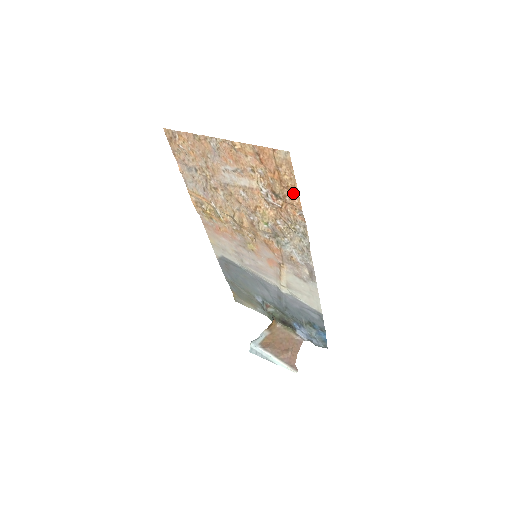
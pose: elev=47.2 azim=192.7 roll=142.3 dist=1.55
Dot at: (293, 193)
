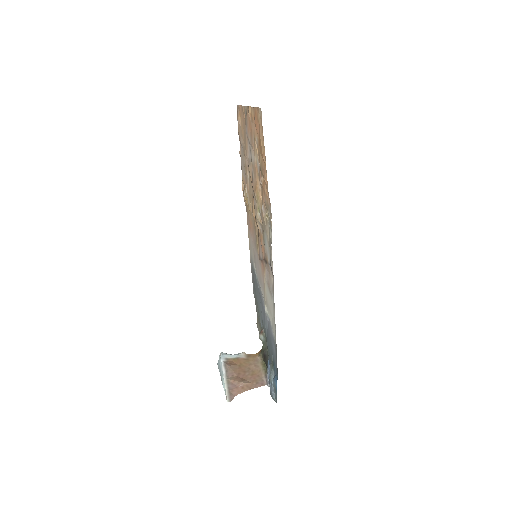
Dot at: (265, 165)
